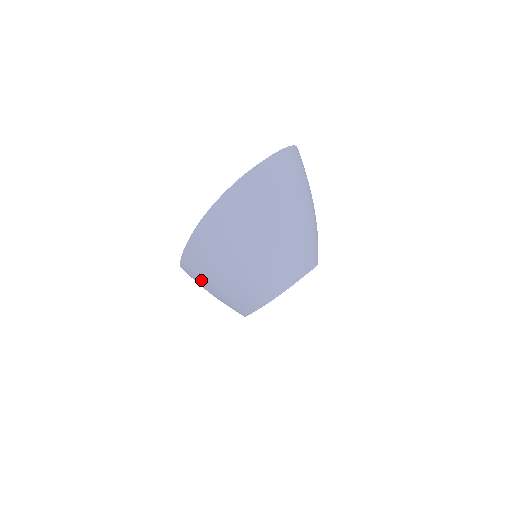
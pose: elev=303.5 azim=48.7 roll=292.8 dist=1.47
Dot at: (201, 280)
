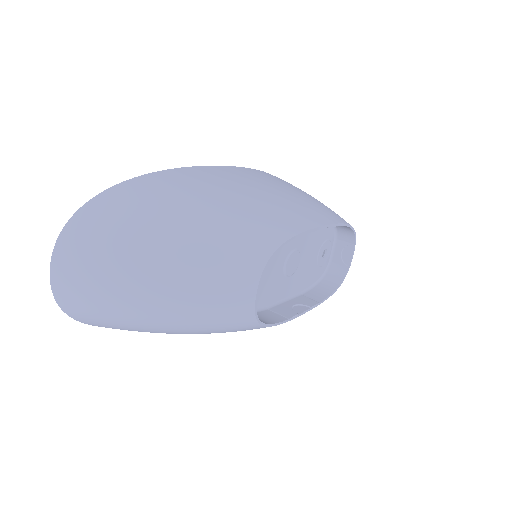
Dot at: occluded
